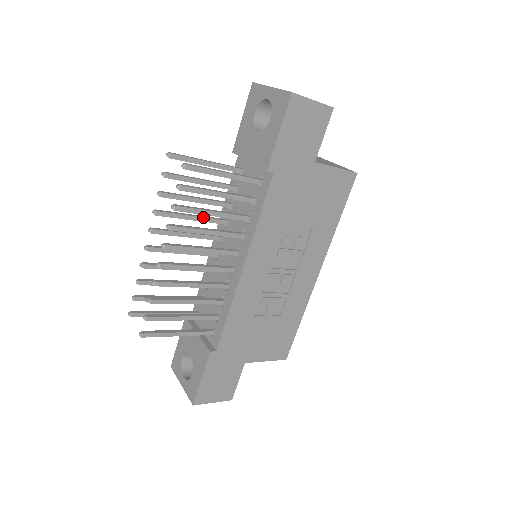
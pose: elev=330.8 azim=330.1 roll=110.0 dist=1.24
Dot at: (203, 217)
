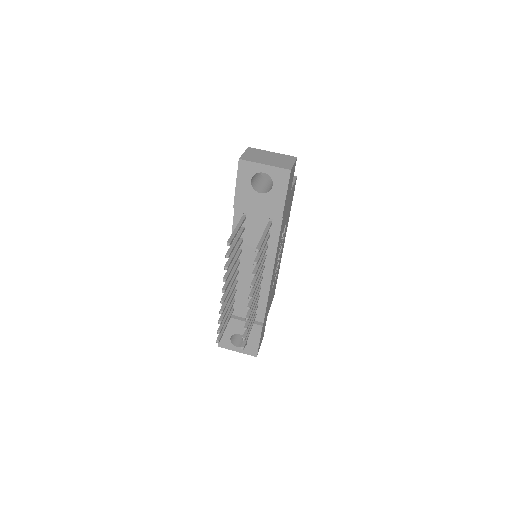
Dot at: (236, 259)
